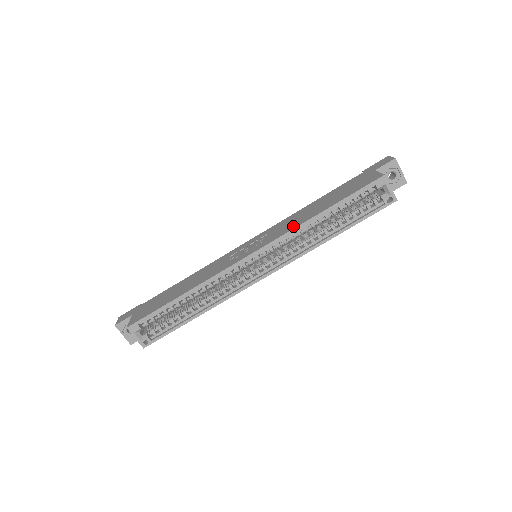
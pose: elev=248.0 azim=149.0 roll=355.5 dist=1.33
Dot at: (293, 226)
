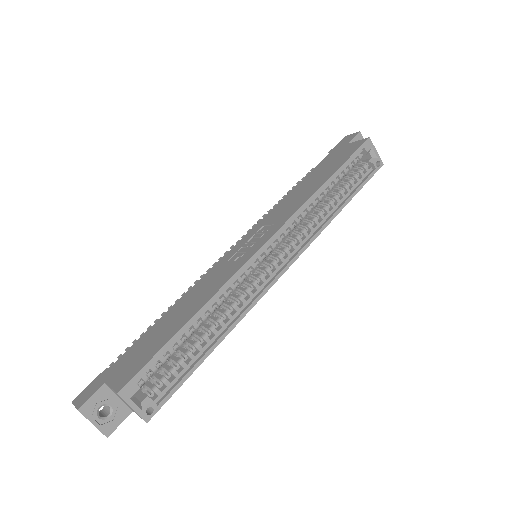
Dot at: (300, 202)
